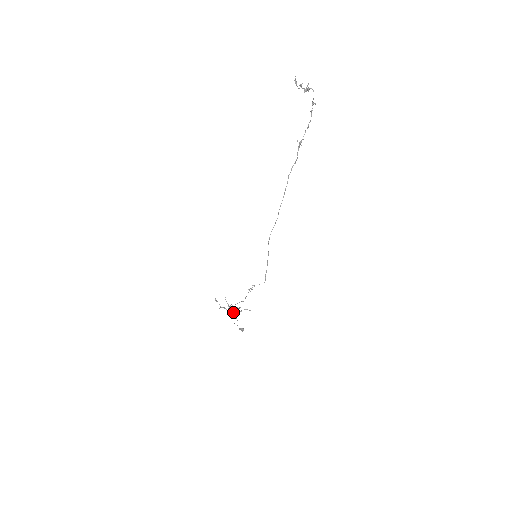
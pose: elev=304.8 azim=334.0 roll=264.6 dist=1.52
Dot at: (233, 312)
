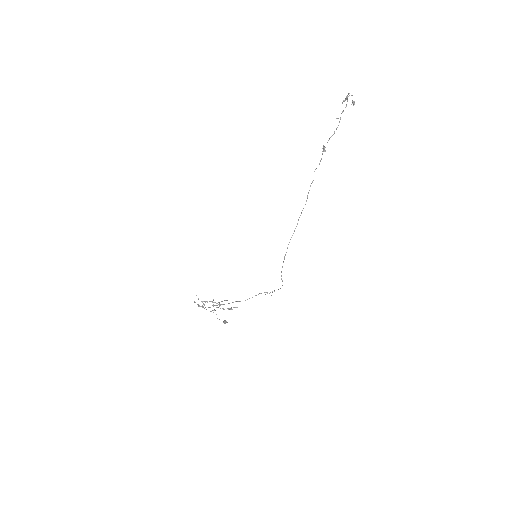
Dot at: (204, 305)
